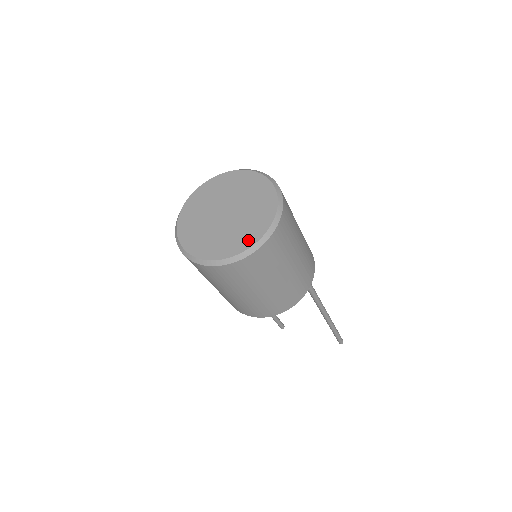
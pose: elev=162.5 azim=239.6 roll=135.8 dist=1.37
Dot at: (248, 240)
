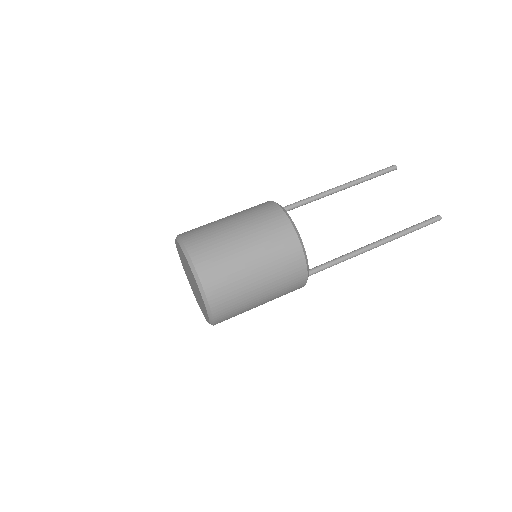
Dot at: (206, 317)
